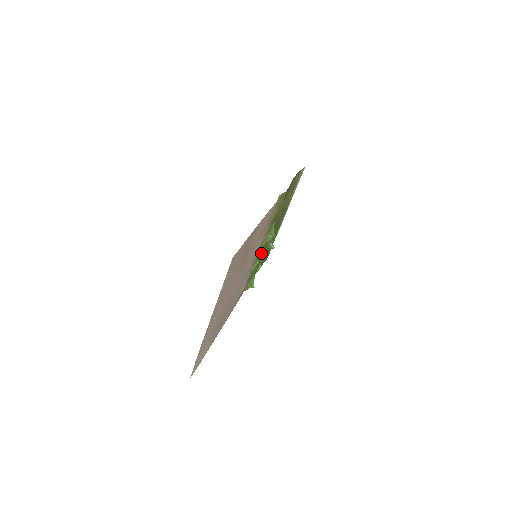
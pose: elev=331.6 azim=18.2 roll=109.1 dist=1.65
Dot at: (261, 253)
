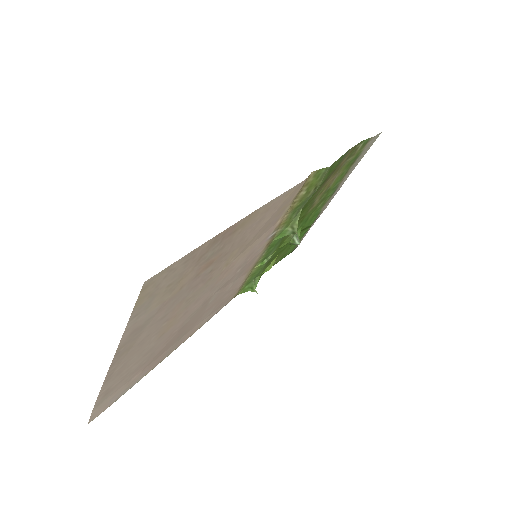
Dot at: (273, 249)
